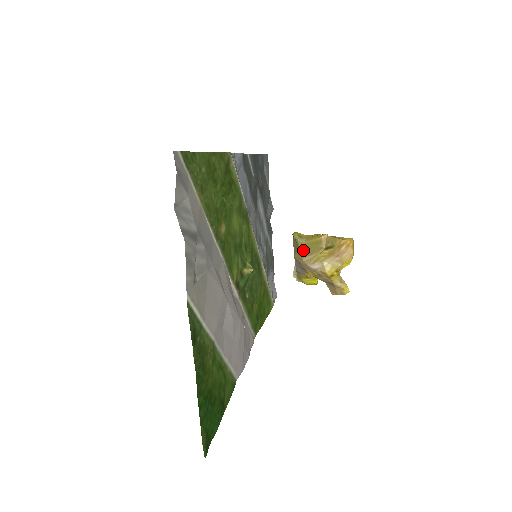
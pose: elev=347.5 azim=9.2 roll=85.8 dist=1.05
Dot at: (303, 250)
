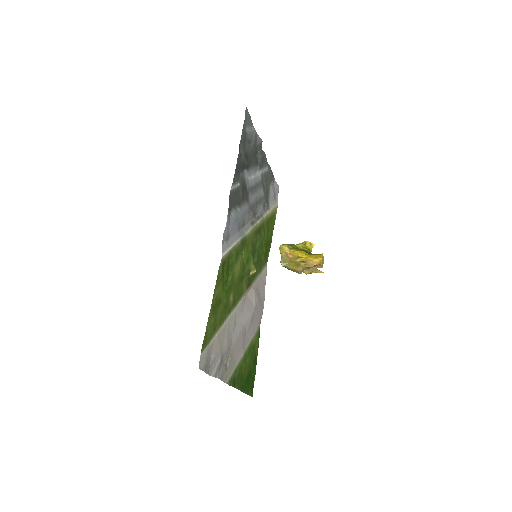
Dot at: occluded
